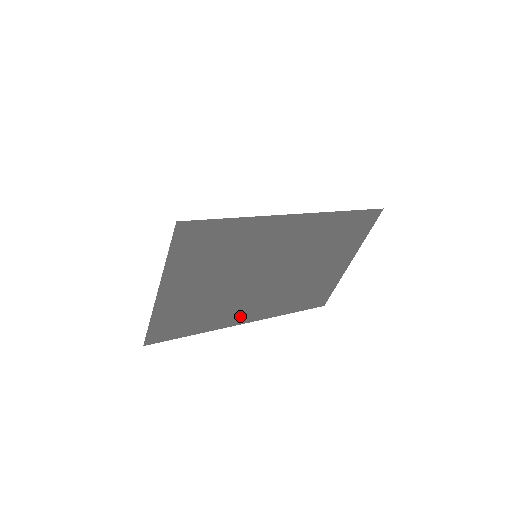
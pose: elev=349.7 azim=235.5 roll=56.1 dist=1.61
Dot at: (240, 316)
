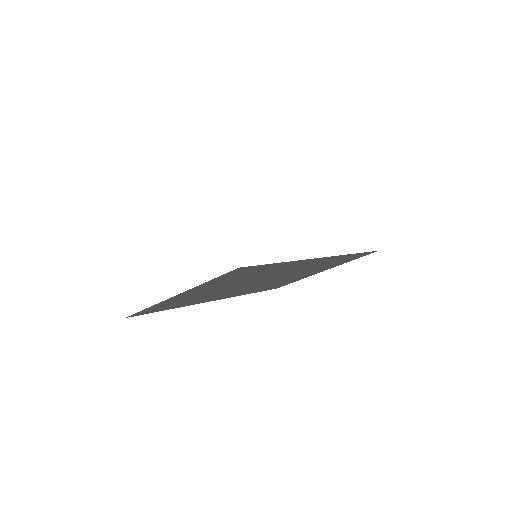
Dot at: (215, 298)
